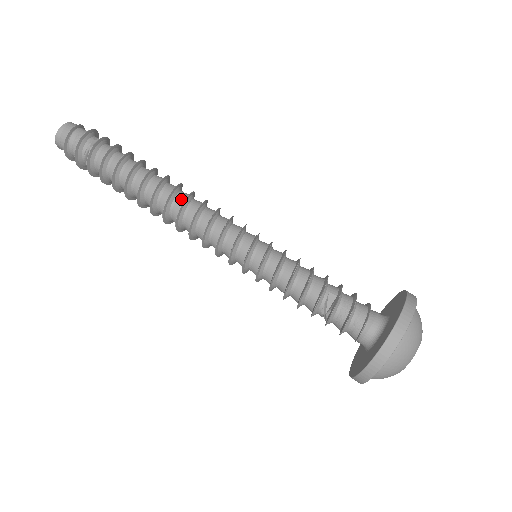
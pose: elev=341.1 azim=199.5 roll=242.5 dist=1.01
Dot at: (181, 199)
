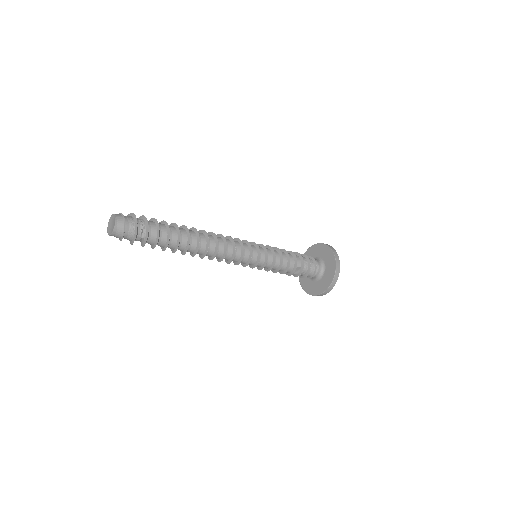
Dot at: (213, 249)
